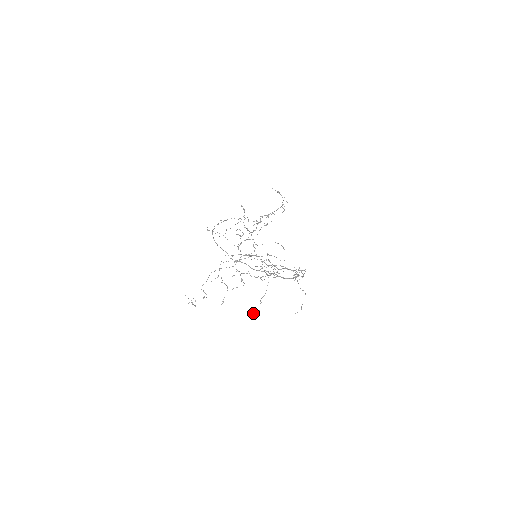
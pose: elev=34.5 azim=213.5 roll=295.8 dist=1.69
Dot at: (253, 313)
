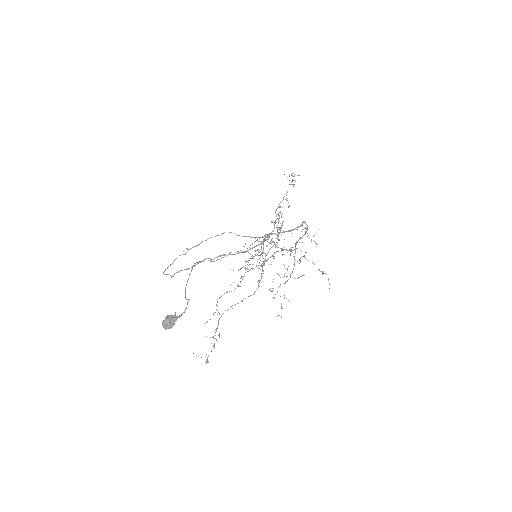
Dot at: occluded
